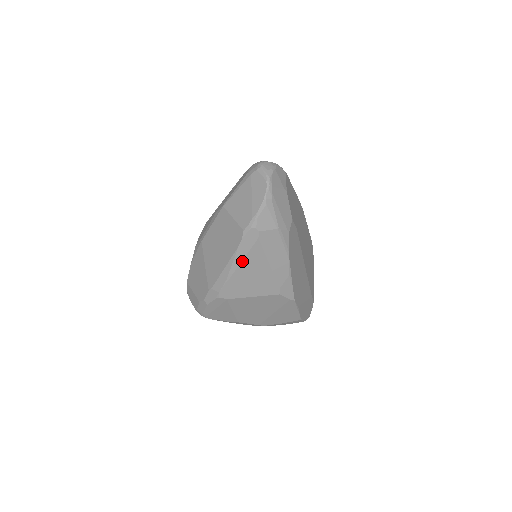
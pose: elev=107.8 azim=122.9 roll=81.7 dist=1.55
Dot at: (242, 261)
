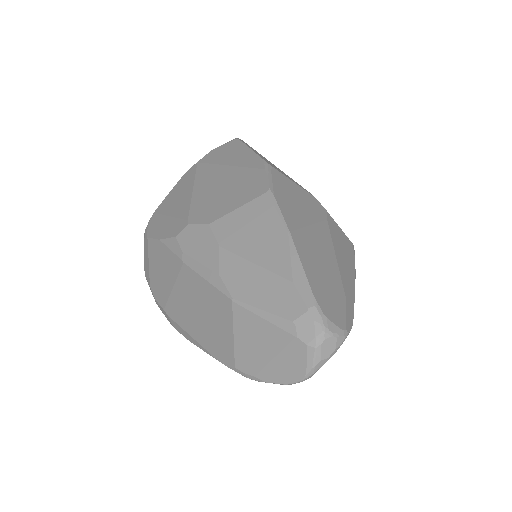
Dot at: occluded
